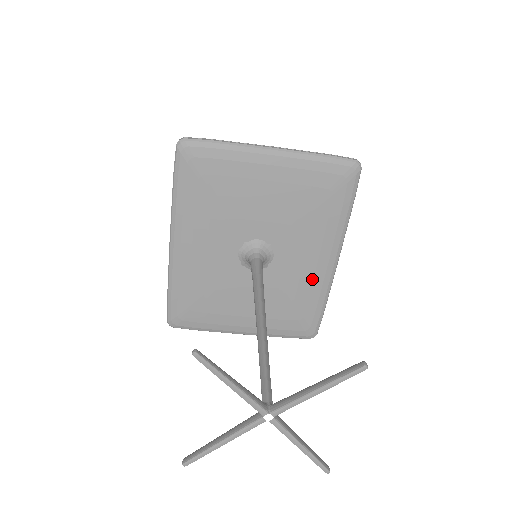
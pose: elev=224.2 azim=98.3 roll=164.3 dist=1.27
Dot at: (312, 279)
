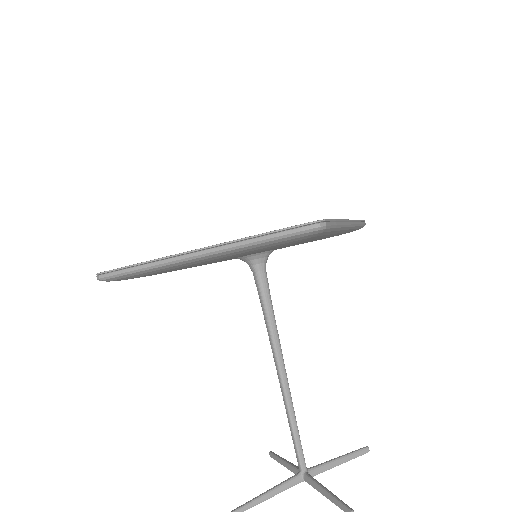
Dot at: occluded
